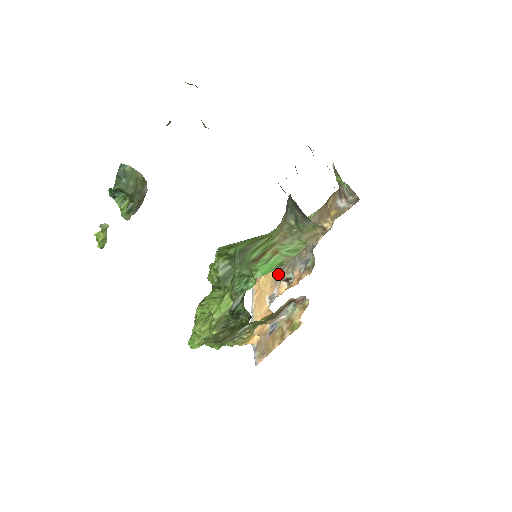
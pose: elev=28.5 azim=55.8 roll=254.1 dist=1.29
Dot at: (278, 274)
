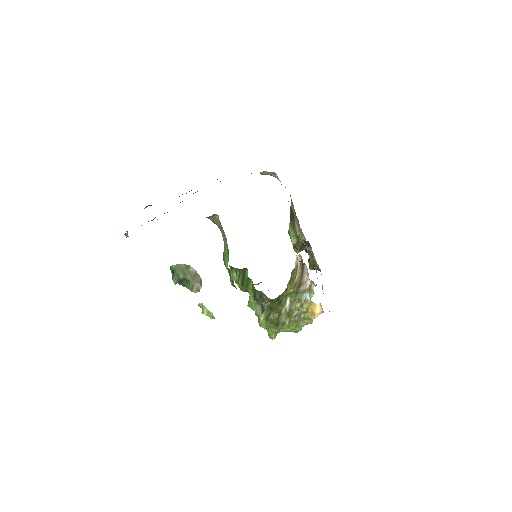
Dot at: occluded
